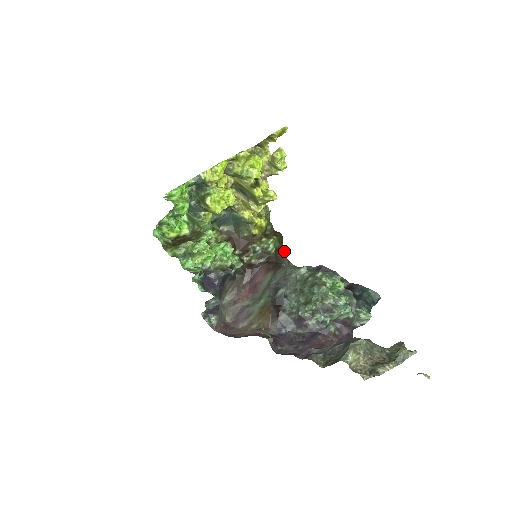
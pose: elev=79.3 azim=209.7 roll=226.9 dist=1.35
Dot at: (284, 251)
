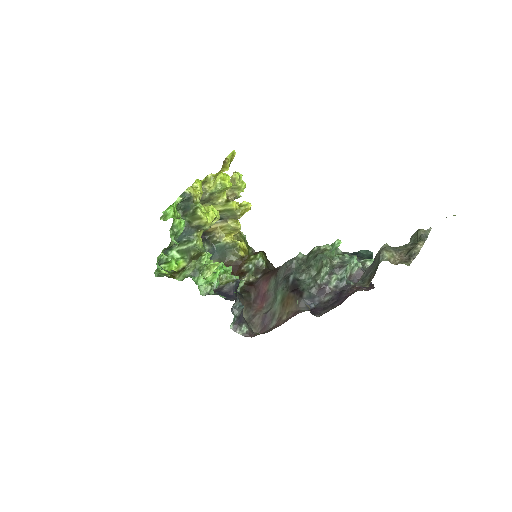
Dot at: (272, 265)
